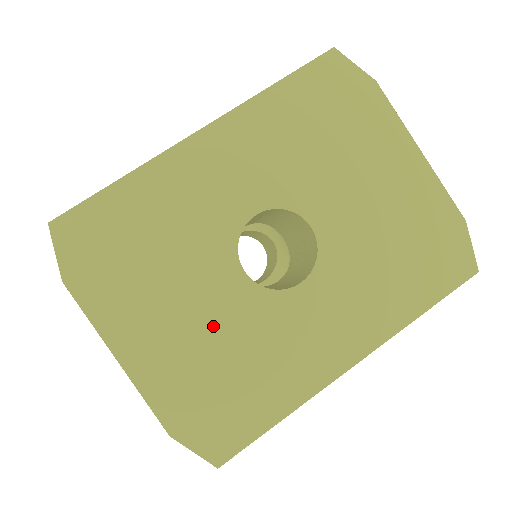
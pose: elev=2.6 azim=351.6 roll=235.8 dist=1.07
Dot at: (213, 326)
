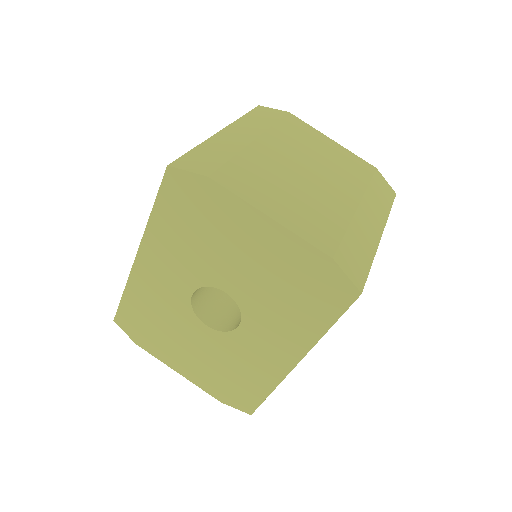
Dot at: (208, 354)
